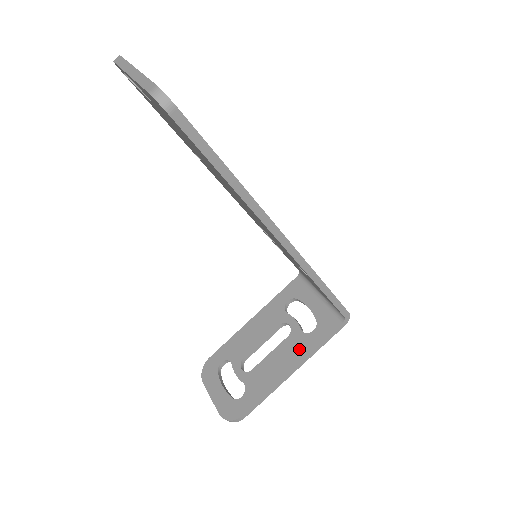
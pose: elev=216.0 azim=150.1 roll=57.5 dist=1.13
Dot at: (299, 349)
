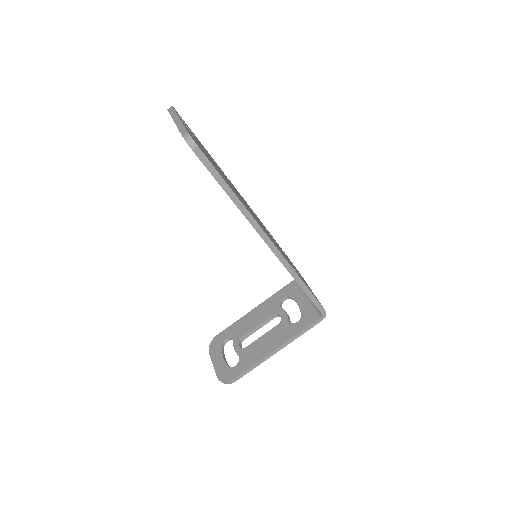
Dot at: (284, 334)
